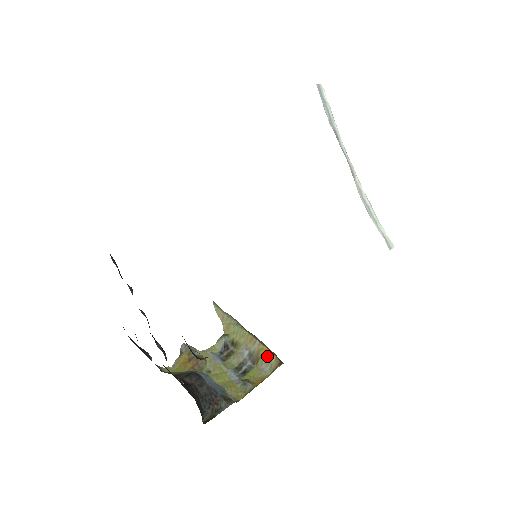
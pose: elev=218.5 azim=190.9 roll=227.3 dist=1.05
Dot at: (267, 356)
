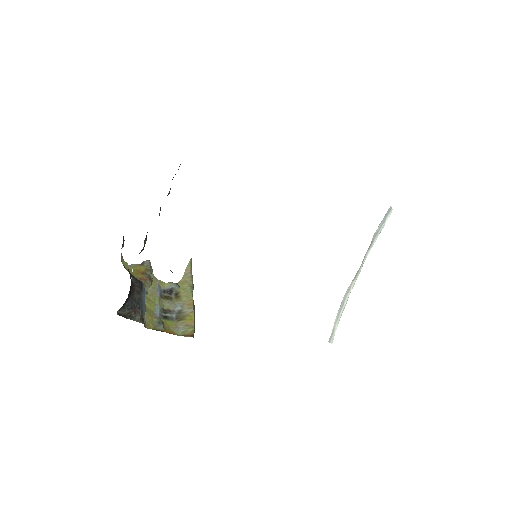
Dot at: (189, 323)
